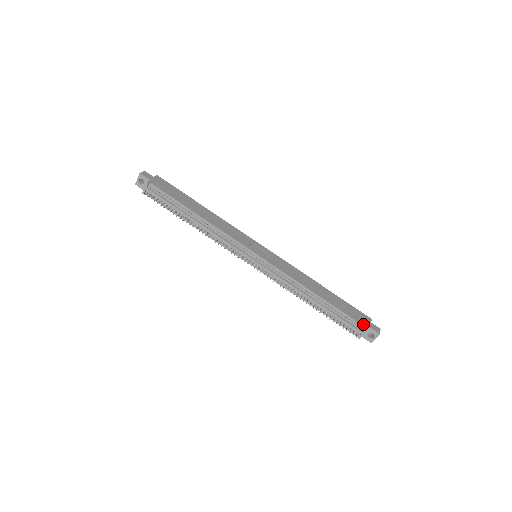
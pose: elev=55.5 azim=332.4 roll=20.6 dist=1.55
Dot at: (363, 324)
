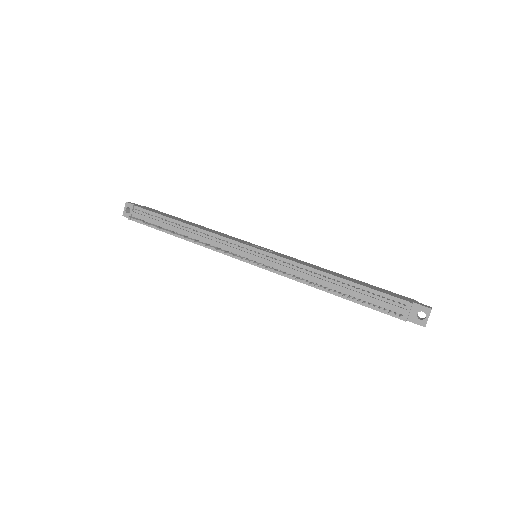
Dot at: (404, 299)
